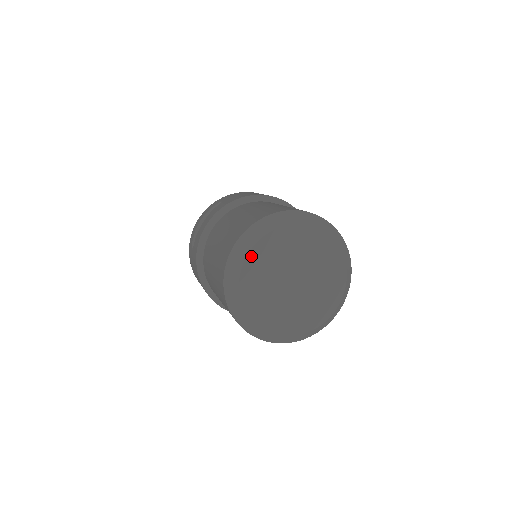
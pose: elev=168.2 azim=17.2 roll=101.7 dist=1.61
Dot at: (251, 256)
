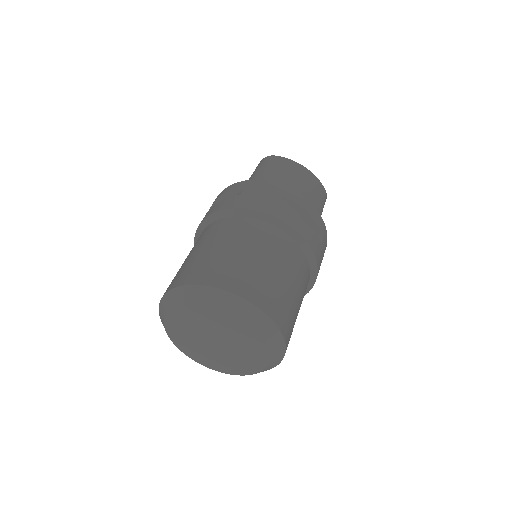
Dot at: (176, 310)
